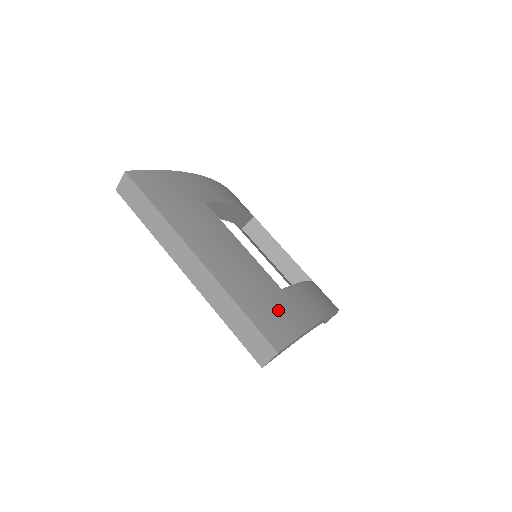
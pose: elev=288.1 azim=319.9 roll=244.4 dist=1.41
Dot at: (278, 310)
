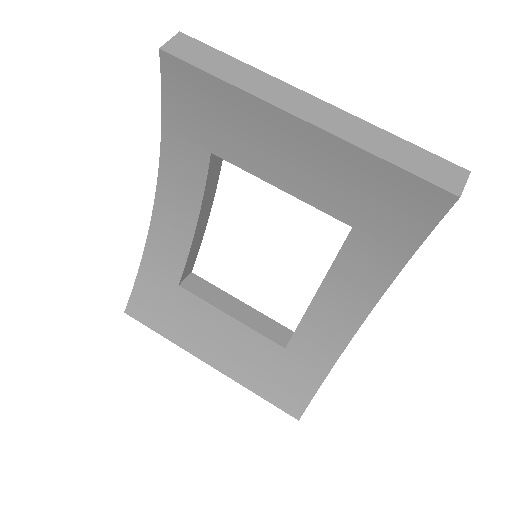
Dot at: occluded
